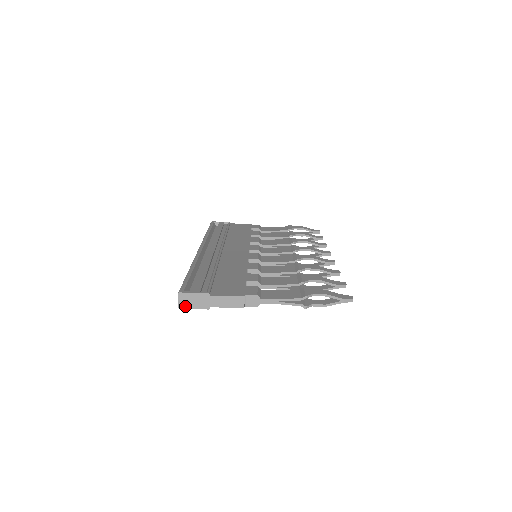
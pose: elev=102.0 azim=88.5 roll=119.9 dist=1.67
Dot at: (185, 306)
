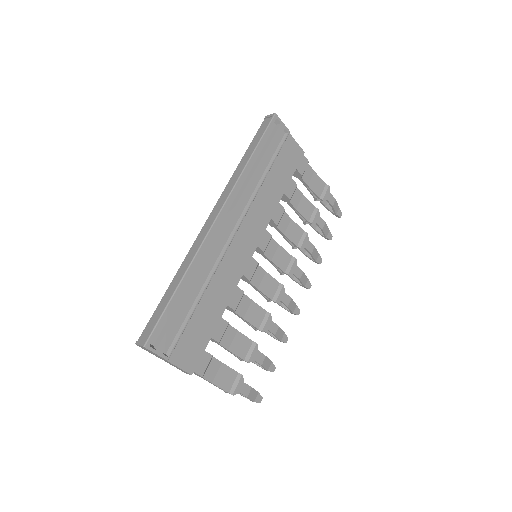
Dot at: (141, 347)
